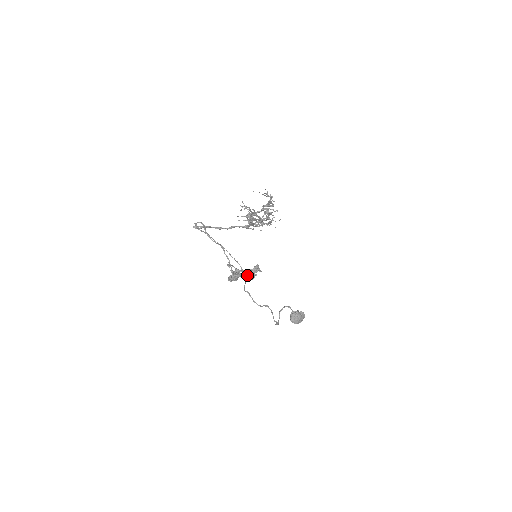
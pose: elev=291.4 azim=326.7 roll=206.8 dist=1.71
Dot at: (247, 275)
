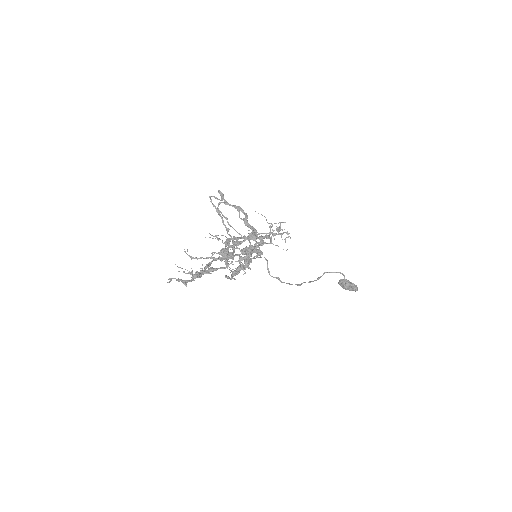
Dot at: (258, 254)
